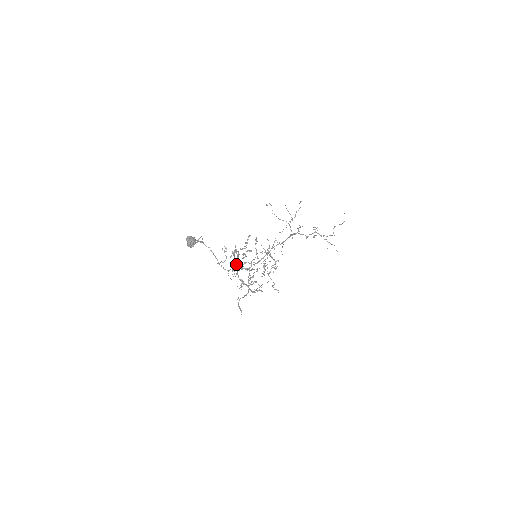
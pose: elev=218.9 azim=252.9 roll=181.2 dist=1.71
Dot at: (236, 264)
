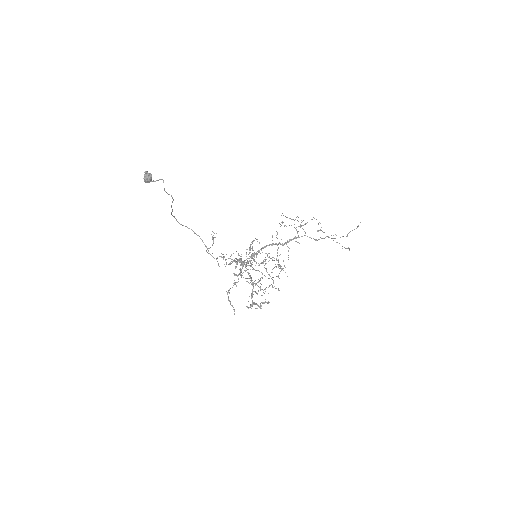
Dot at: (230, 258)
